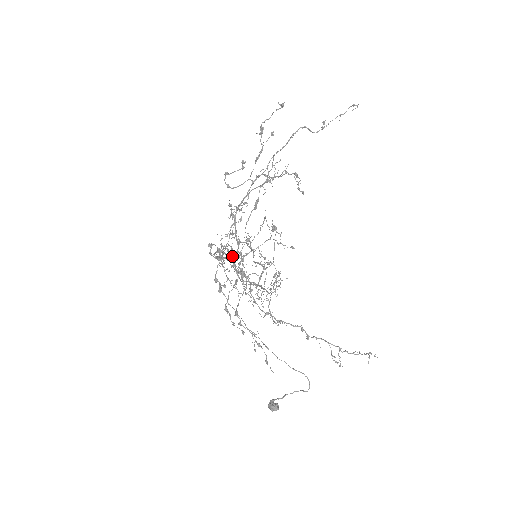
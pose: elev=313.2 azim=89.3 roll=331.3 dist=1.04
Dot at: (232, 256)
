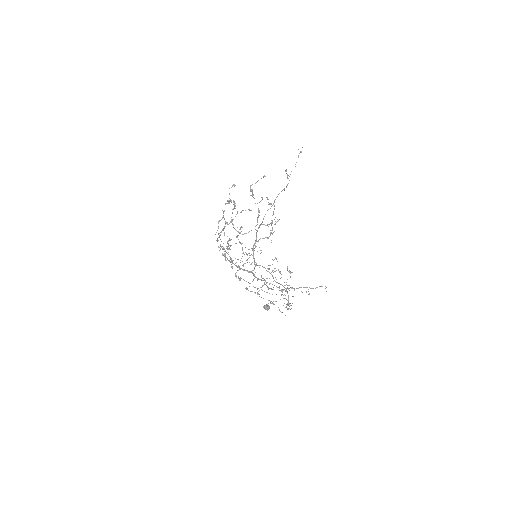
Dot at: occluded
